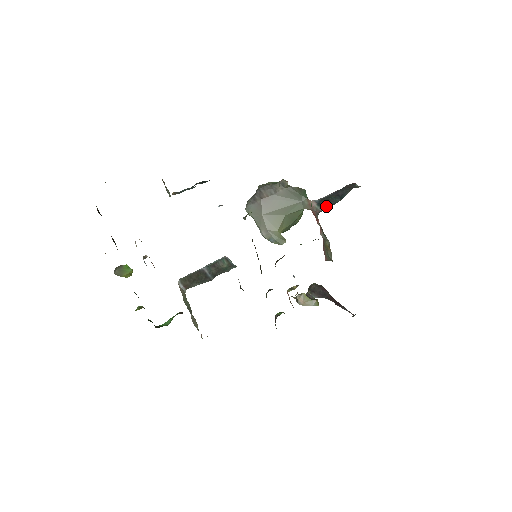
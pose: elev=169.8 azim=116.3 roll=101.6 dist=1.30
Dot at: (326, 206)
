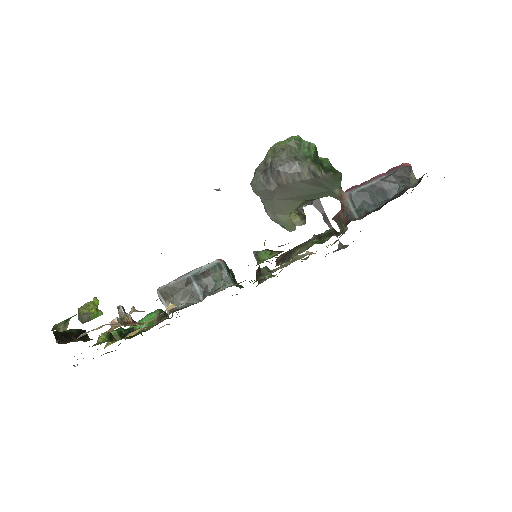
Dot at: (362, 212)
